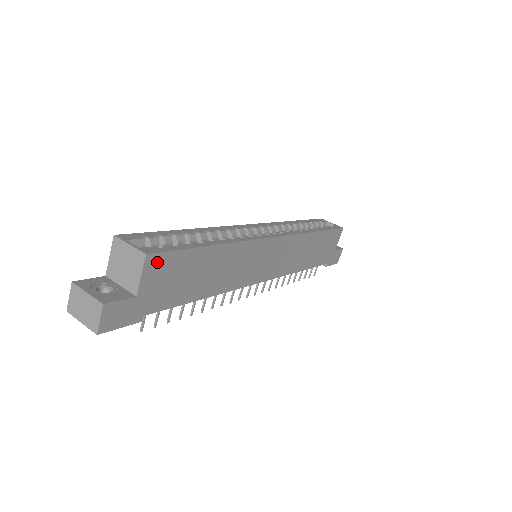
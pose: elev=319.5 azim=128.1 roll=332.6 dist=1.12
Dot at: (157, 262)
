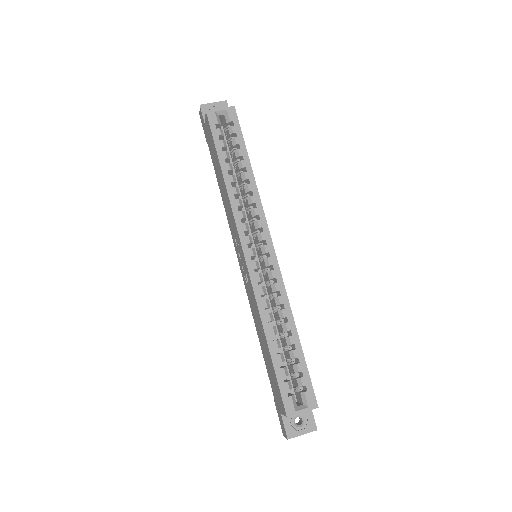
Dot at: (313, 395)
